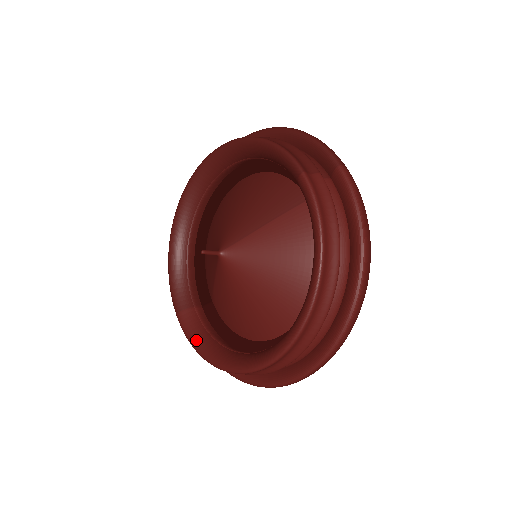
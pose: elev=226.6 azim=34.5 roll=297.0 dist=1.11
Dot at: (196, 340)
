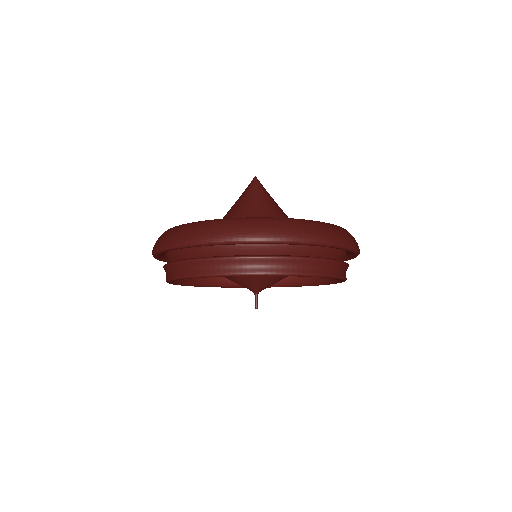
Dot at: (185, 284)
